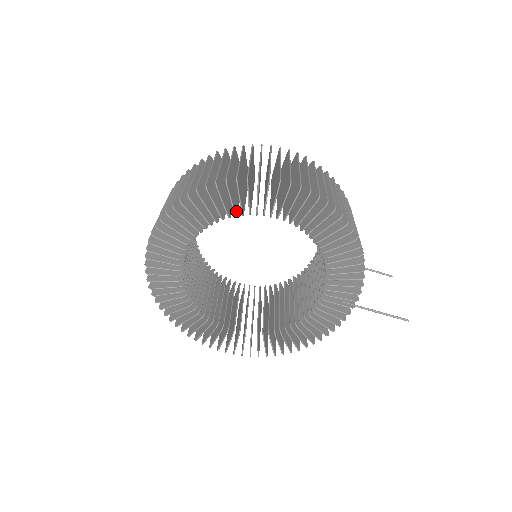
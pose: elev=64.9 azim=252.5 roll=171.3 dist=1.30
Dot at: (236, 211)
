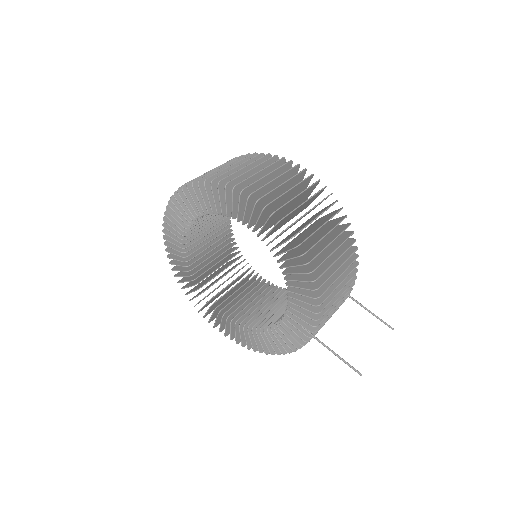
Dot at: occluded
